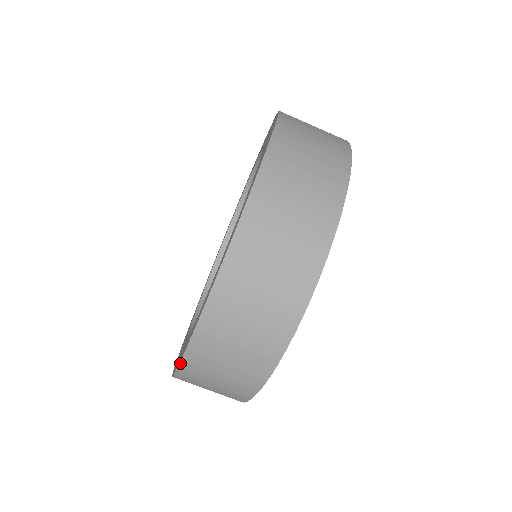
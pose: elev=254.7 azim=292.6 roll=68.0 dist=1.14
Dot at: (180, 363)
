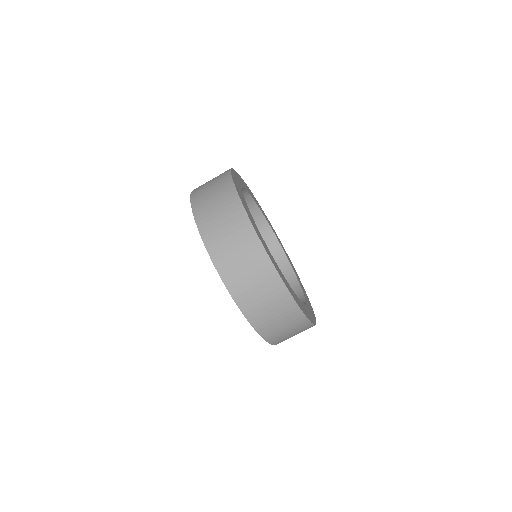
Dot at: (263, 338)
